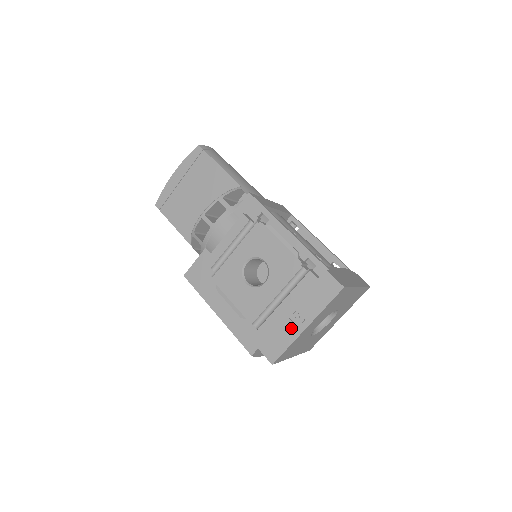
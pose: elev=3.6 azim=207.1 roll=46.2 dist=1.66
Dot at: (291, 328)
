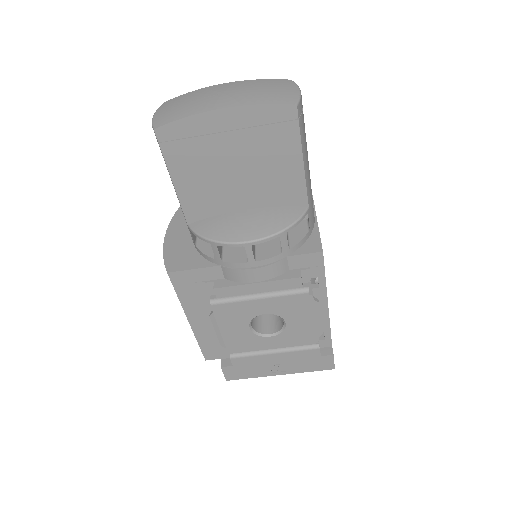
Dot at: (266, 370)
